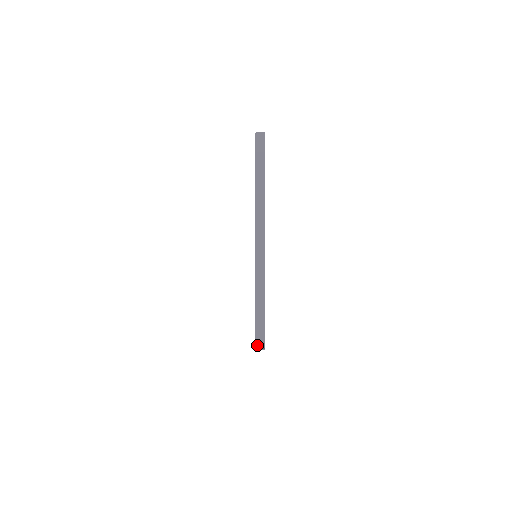
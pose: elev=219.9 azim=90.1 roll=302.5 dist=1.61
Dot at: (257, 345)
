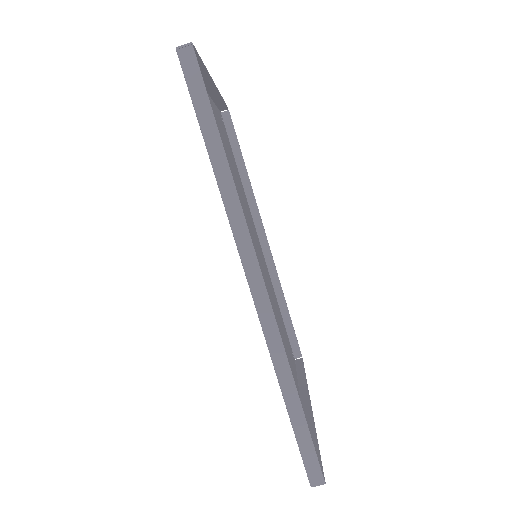
Dot at: (180, 48)
